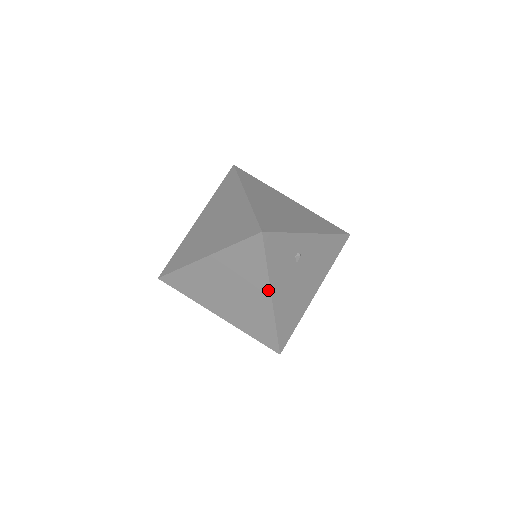
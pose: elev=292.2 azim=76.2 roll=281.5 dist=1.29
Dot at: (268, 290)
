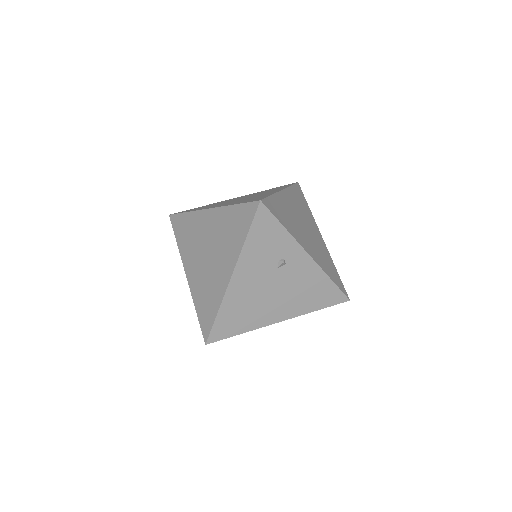
Dot at: (234, 265)
